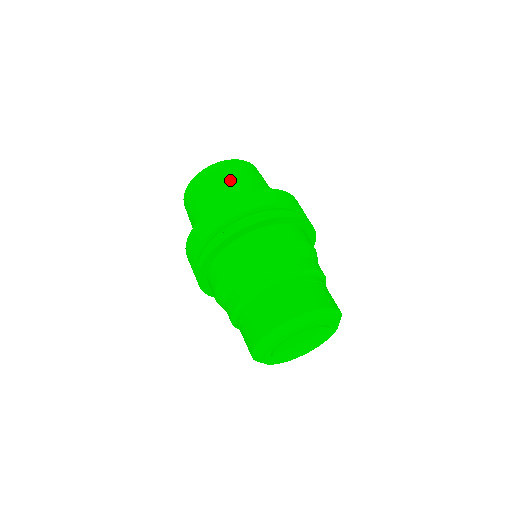
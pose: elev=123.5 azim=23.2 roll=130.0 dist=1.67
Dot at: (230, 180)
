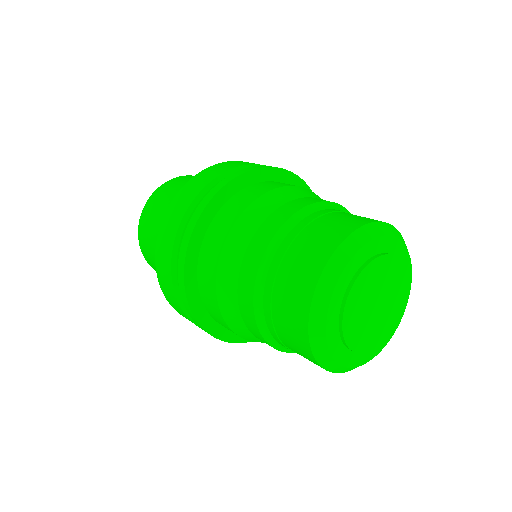
Dot at: (165, 203)
